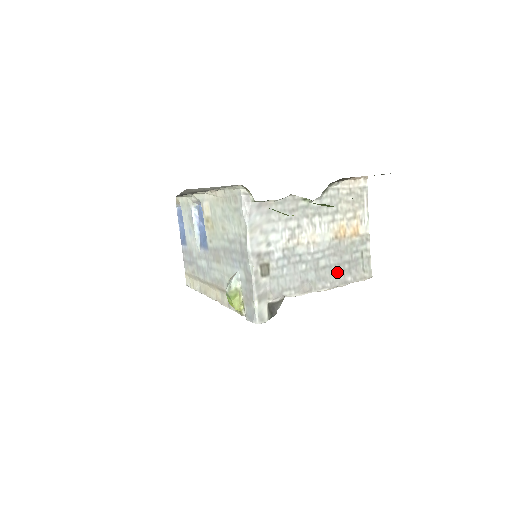
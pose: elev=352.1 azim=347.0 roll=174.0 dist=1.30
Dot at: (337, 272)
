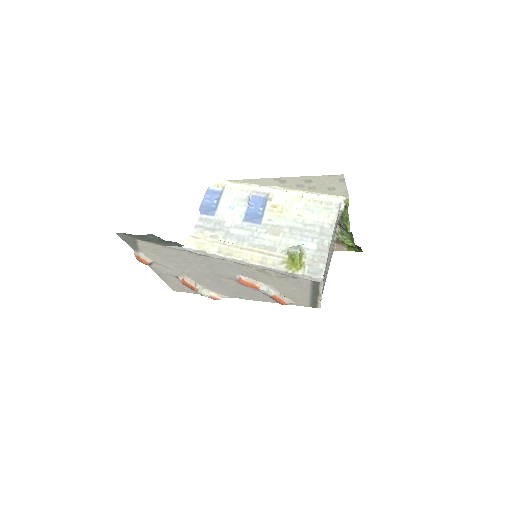
Dot at: (323, 287)
